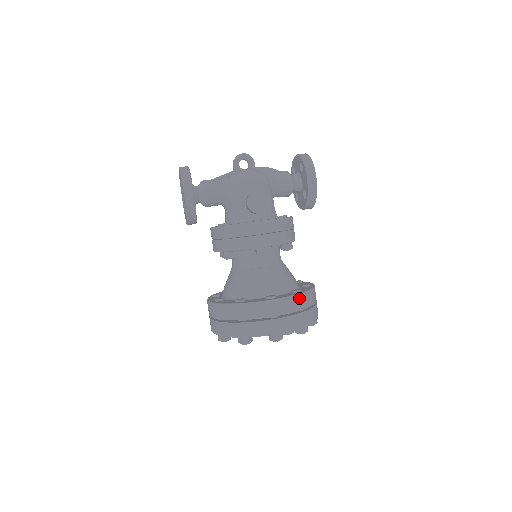
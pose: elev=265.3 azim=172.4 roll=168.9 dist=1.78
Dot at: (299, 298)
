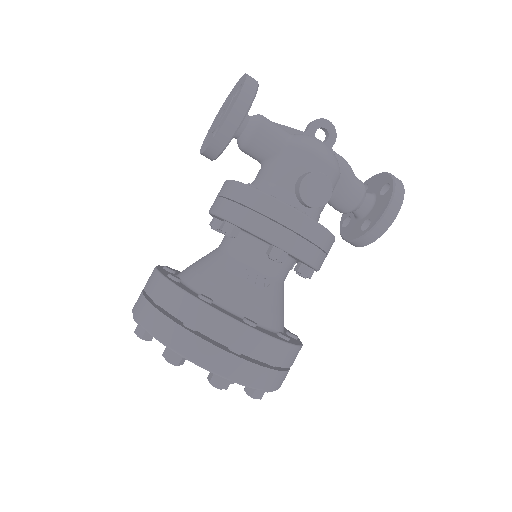
Dot at: (284, 348)
